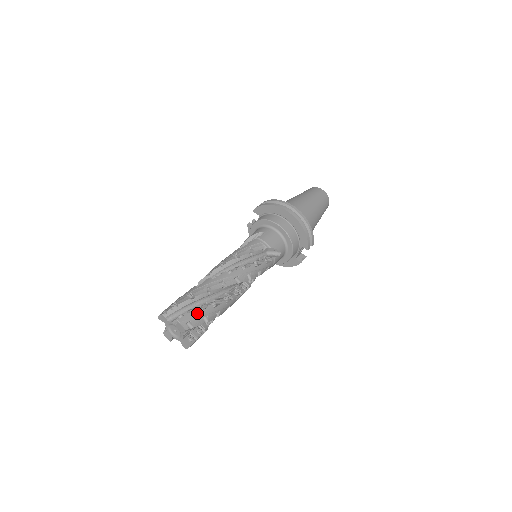
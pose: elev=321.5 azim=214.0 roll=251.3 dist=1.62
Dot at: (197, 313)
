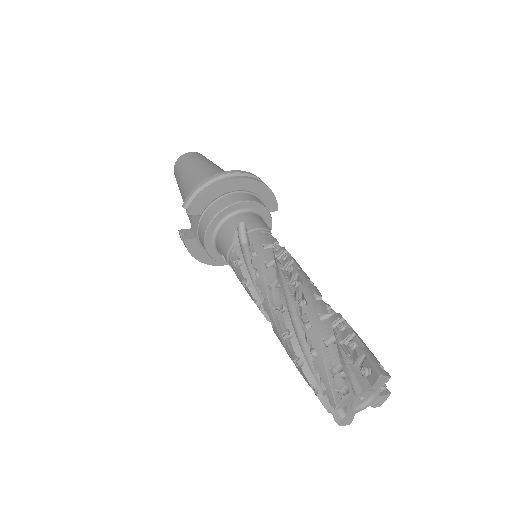
Dot at: (366, 349)
